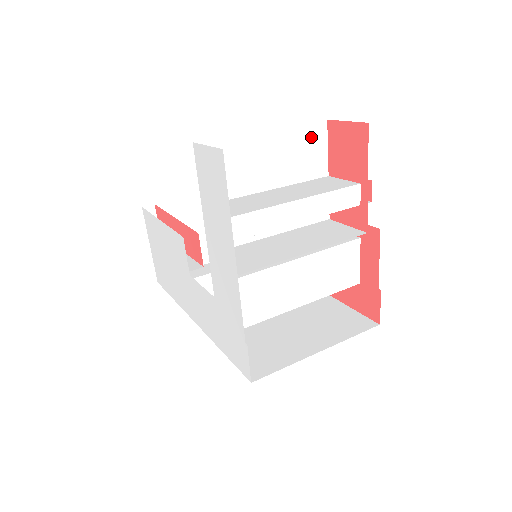
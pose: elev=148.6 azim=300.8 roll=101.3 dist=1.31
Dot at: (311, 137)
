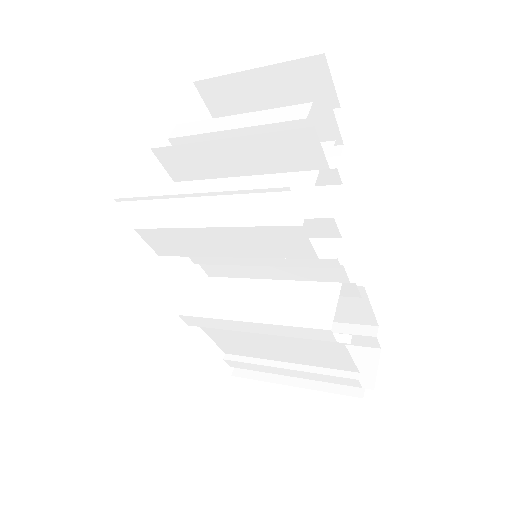
Dot at: occluded
